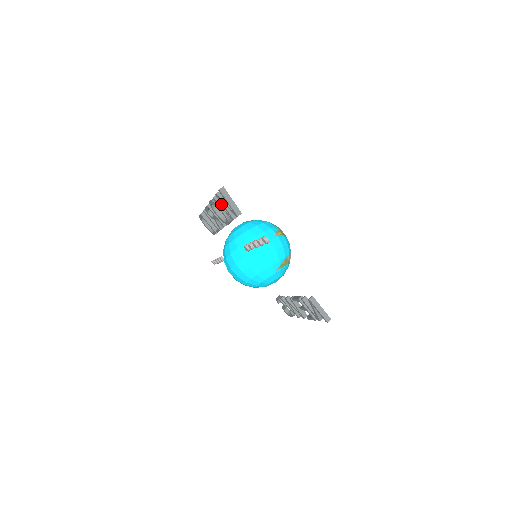
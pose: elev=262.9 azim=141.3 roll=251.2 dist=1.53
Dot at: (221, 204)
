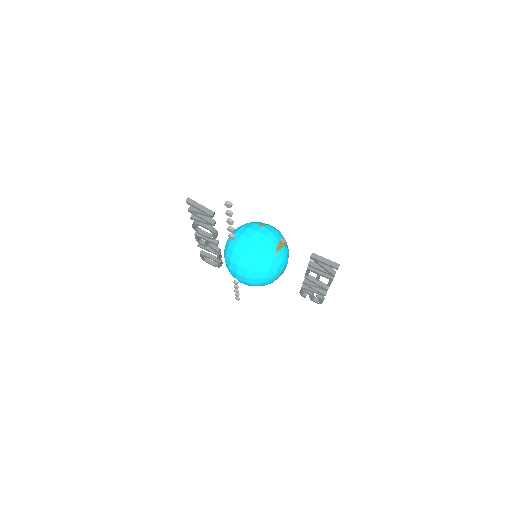
Dot at: (198, 219)
